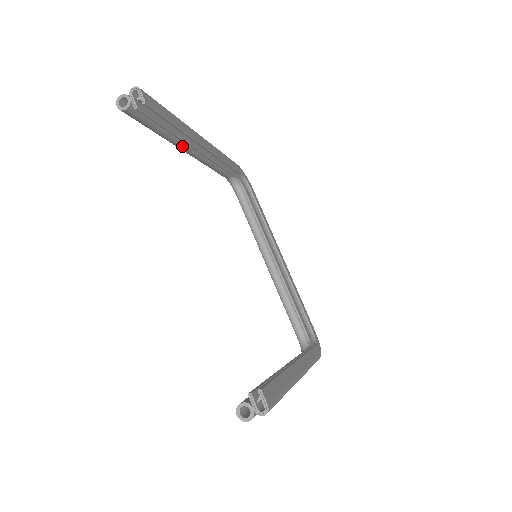
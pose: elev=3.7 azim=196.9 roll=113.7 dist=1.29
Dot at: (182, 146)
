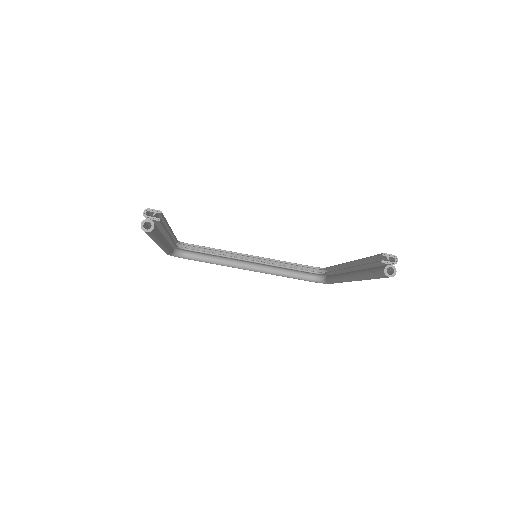
Dot at: (164, 240)
